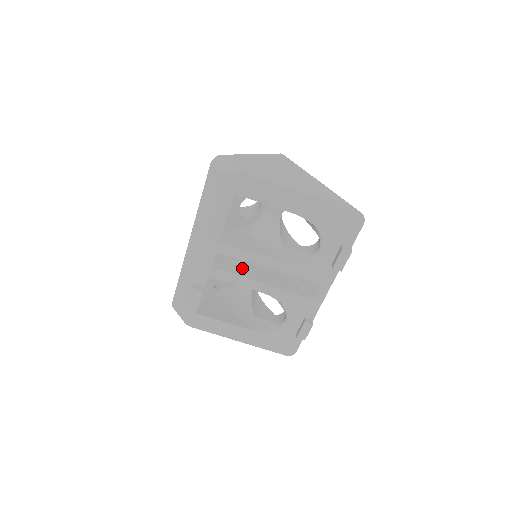
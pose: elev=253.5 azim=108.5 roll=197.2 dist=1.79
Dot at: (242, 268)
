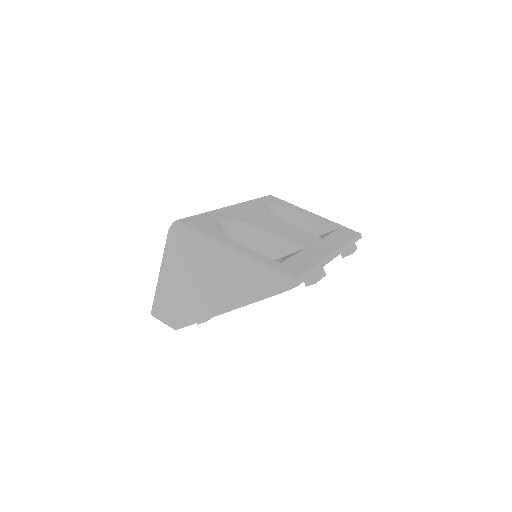
Dot at: occluded
